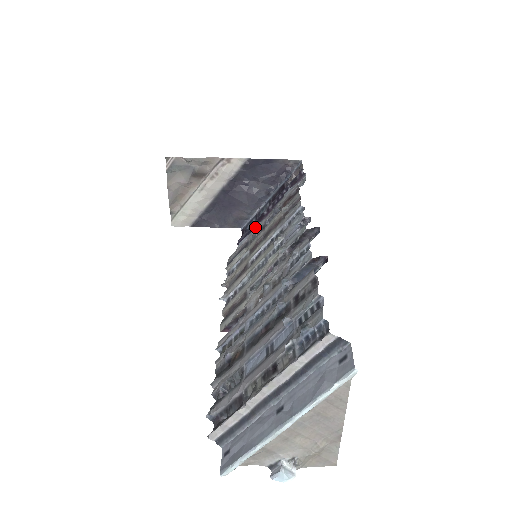
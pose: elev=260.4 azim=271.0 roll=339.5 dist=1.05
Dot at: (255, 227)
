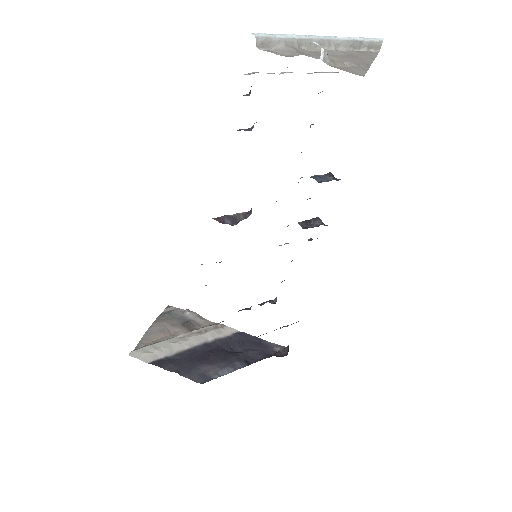
Dot at: occluded
